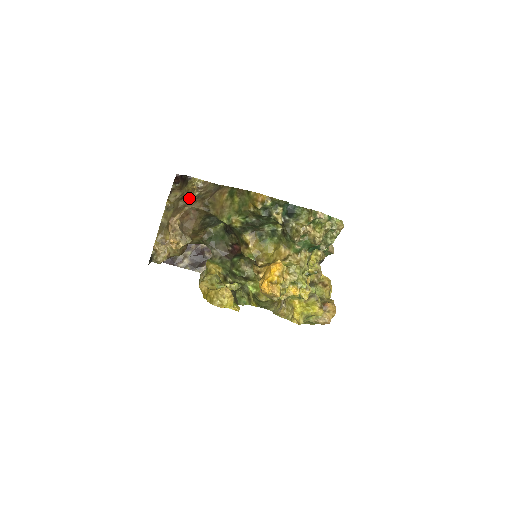
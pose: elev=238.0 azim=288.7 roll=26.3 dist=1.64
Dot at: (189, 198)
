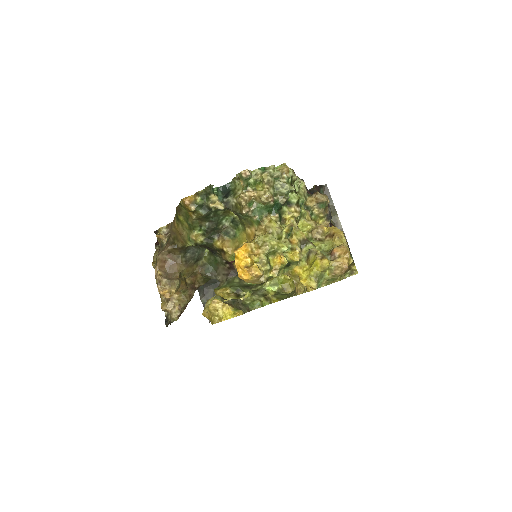
Dot at: (162, 248)
